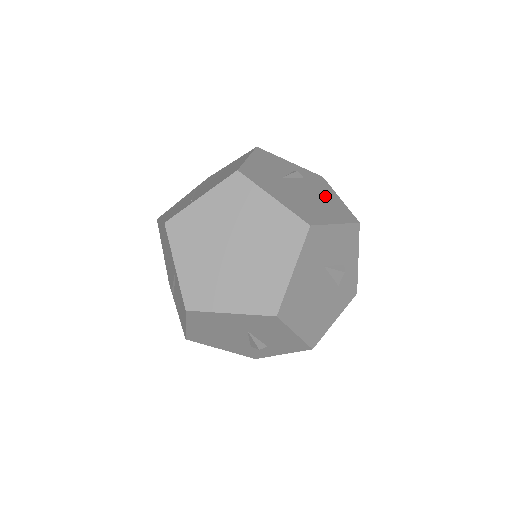
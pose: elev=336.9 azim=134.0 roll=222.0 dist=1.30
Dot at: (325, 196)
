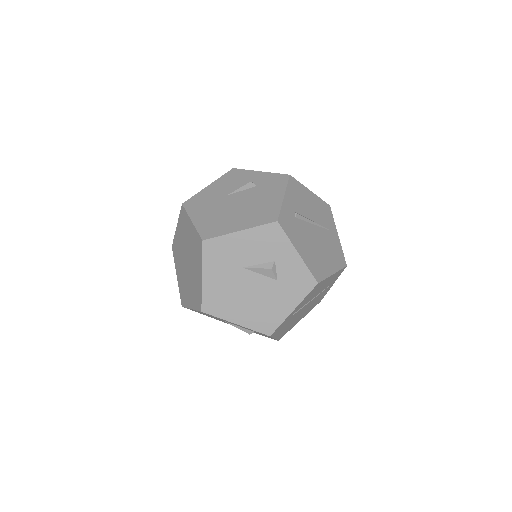
Dot at: (262, 200)
